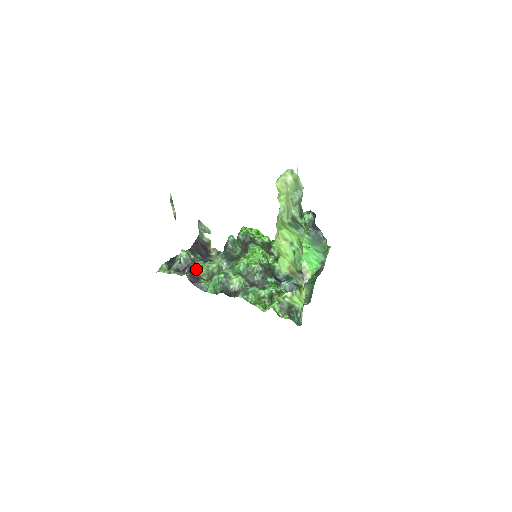
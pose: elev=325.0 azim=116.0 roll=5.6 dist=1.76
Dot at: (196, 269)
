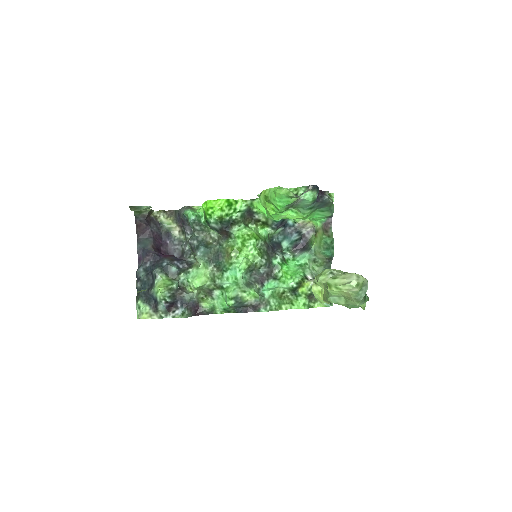
Dot at: (189, 298)
